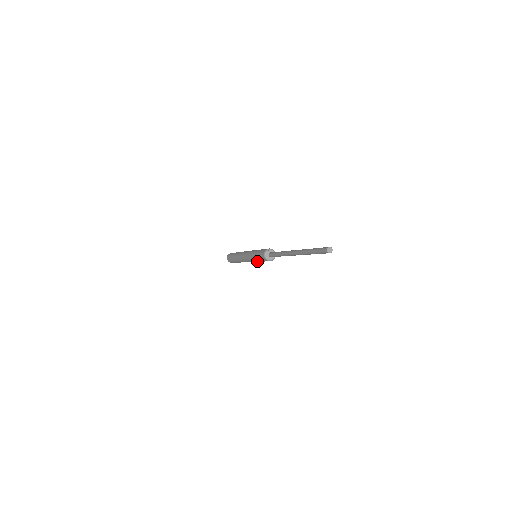
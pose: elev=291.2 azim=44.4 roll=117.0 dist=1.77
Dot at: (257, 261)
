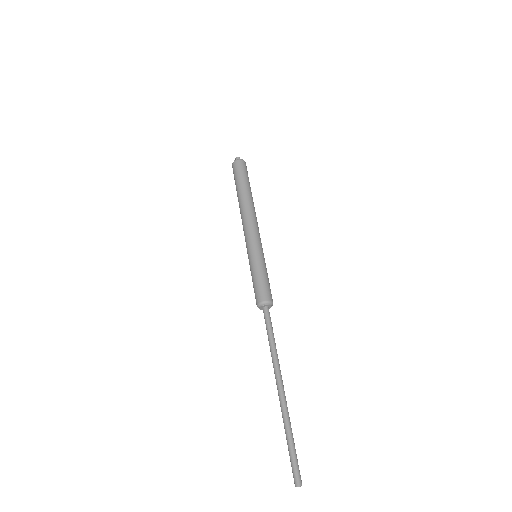
Dot at: occluded
